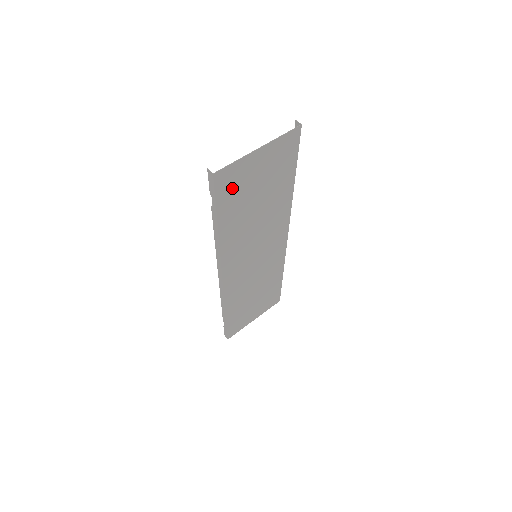
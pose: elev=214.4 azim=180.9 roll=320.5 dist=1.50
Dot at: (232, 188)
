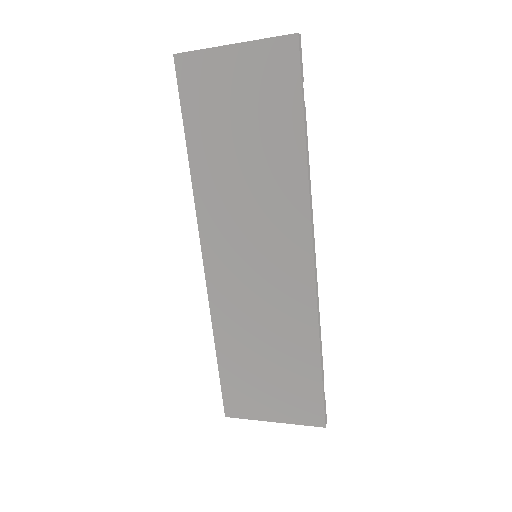
Dot at: (201, 91)
